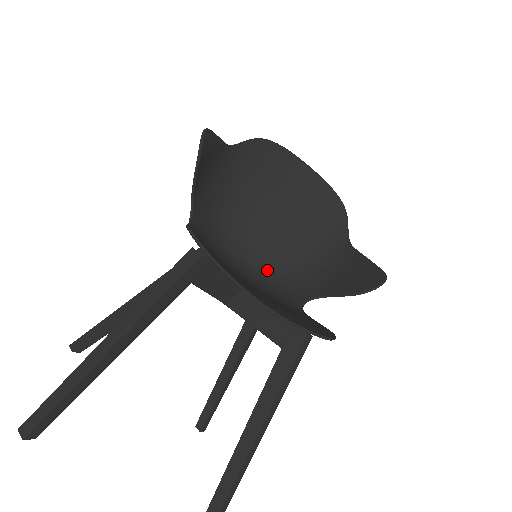
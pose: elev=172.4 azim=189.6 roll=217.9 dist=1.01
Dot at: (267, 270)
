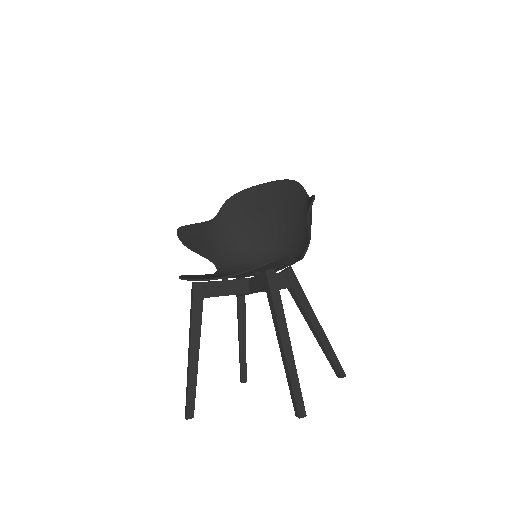
Dot at: (287, 255)
